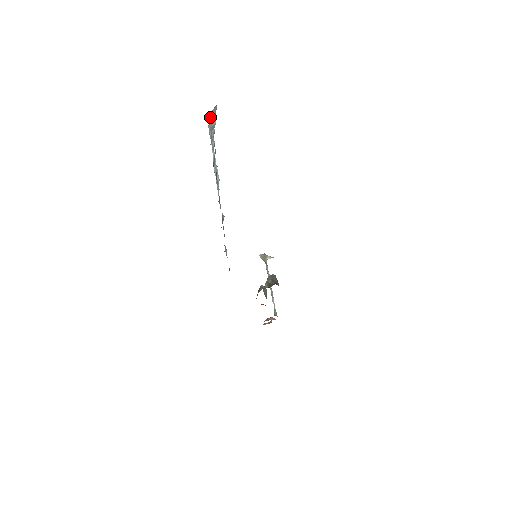
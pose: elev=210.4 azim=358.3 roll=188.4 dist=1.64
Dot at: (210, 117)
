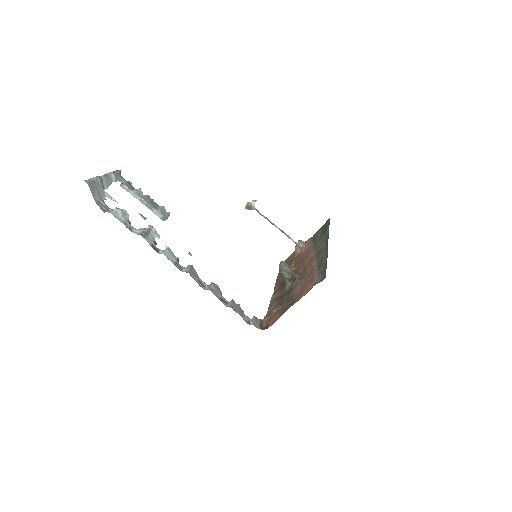
Dot at: (96, 197)
